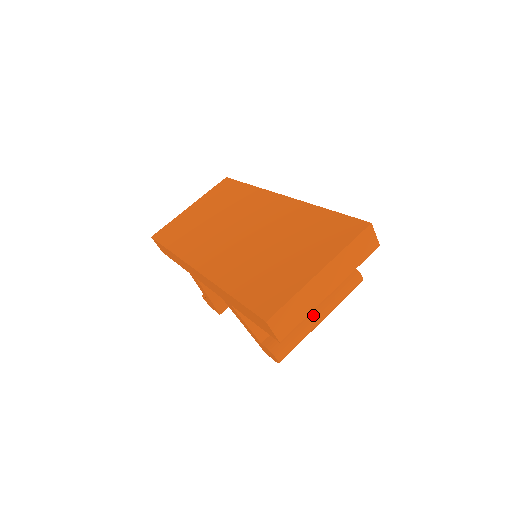
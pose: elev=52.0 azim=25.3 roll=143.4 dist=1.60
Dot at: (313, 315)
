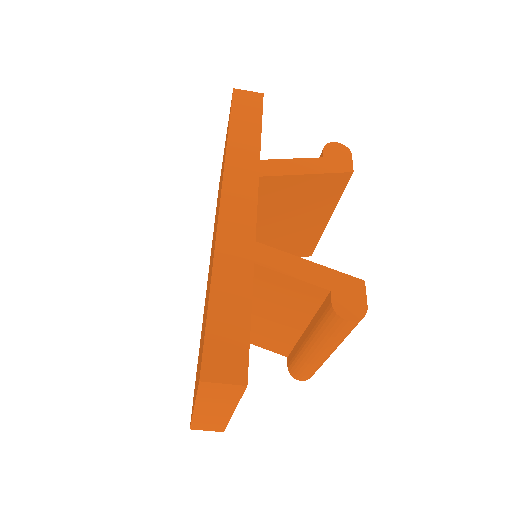
Dot at: (310, 354)
